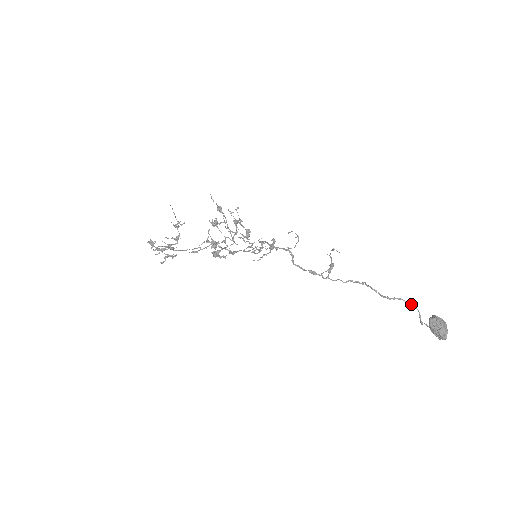
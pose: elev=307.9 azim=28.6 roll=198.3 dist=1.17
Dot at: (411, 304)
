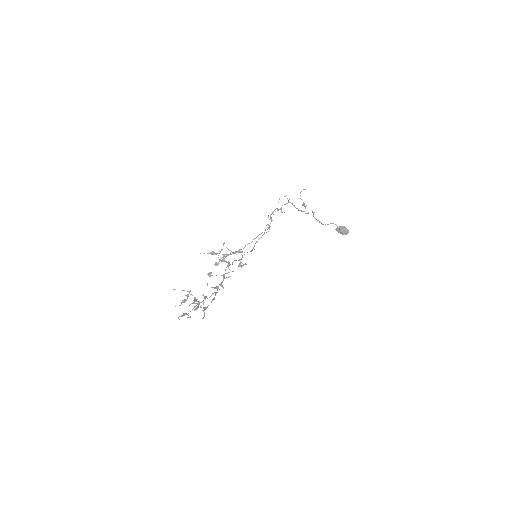
Dot at: (328, 224)
